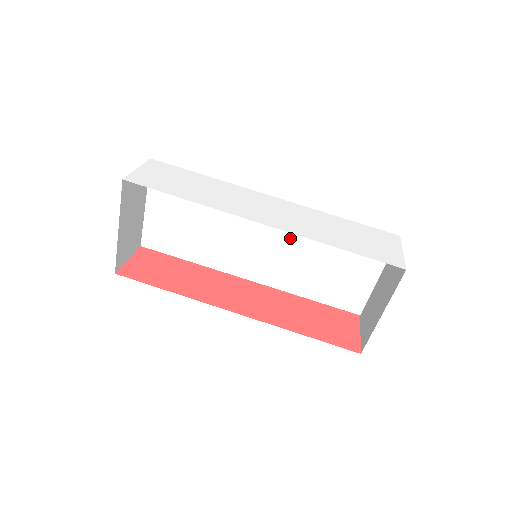
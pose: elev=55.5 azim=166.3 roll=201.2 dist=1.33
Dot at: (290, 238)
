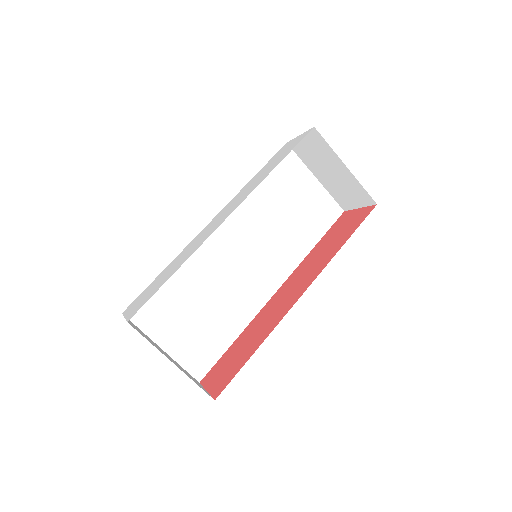
Dot at: (253, 230)
